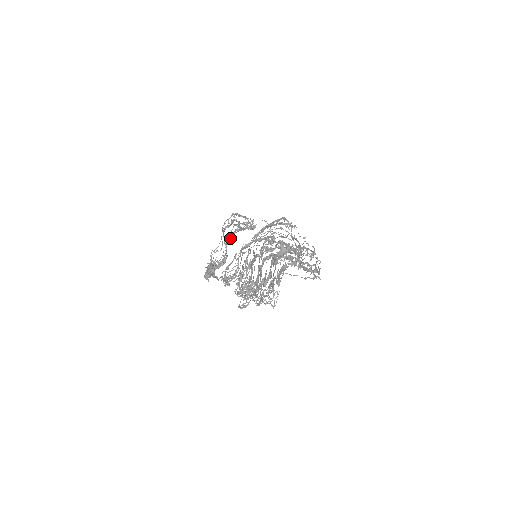
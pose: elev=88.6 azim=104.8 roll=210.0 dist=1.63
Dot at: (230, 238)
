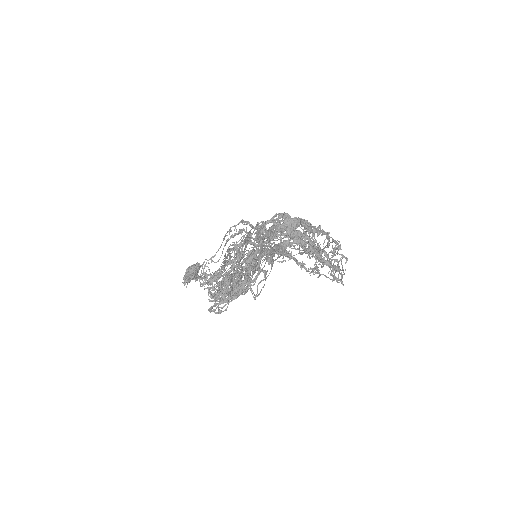
Dot at: (233, 250)
